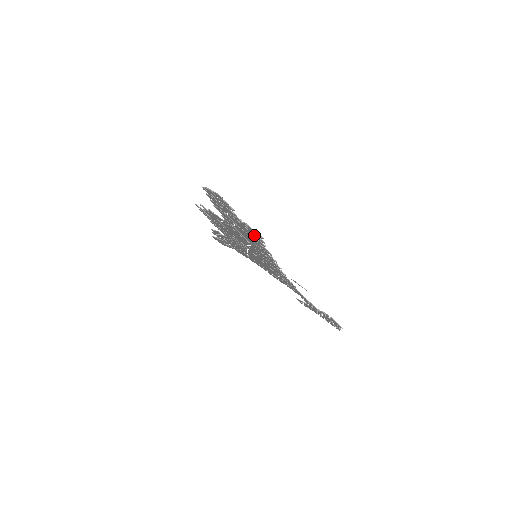
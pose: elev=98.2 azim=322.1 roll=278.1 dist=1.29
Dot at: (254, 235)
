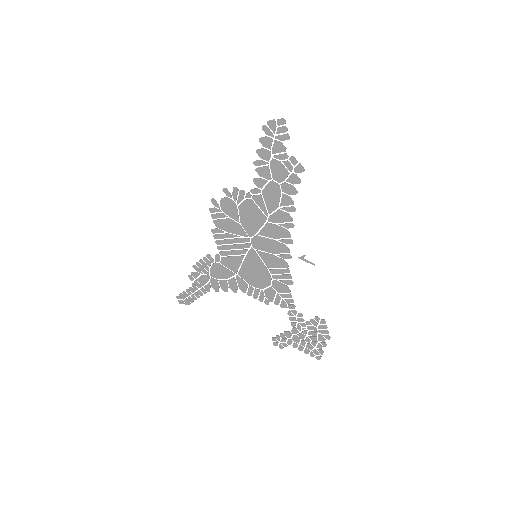
Dot at: (292, 176)
